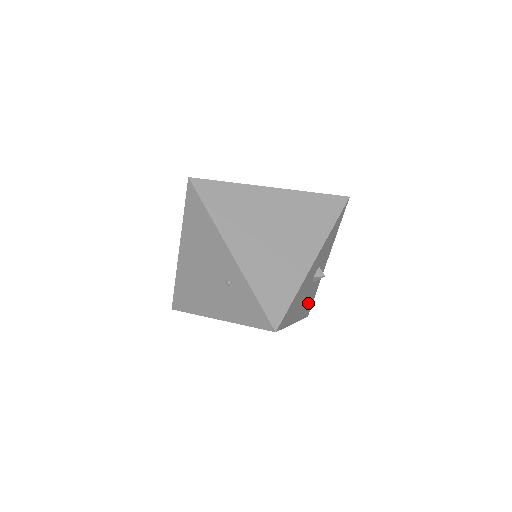
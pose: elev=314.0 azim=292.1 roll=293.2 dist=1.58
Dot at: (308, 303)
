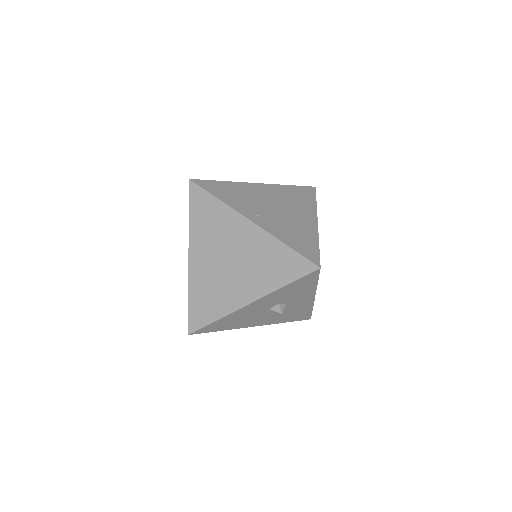
Dot at: (290, 316)
